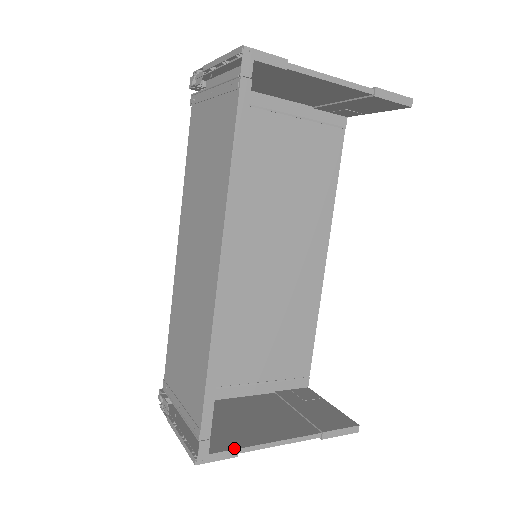
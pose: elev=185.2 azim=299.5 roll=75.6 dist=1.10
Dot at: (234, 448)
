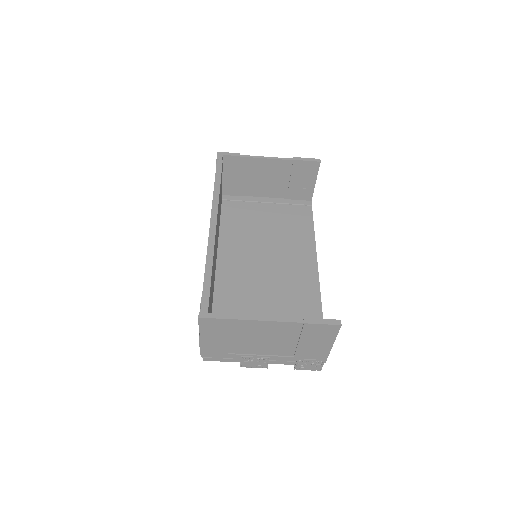
Dot at: (227, 314)
